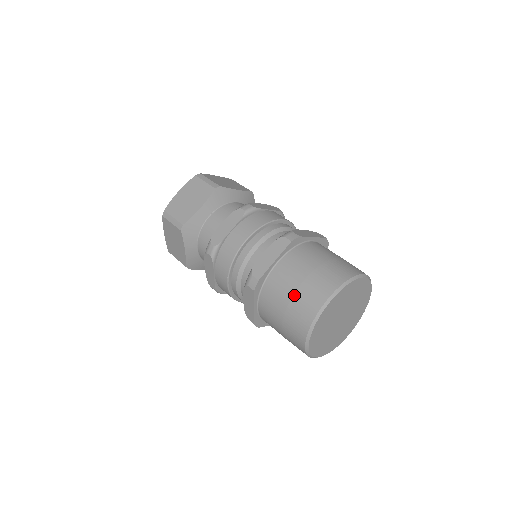
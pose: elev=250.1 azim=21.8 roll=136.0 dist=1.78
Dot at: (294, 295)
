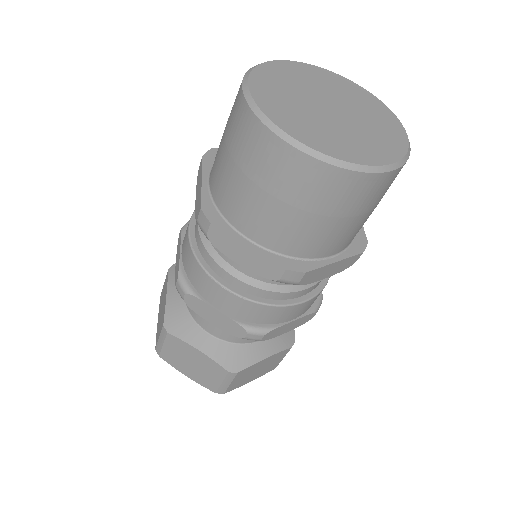
Dot at: (229, 151)
